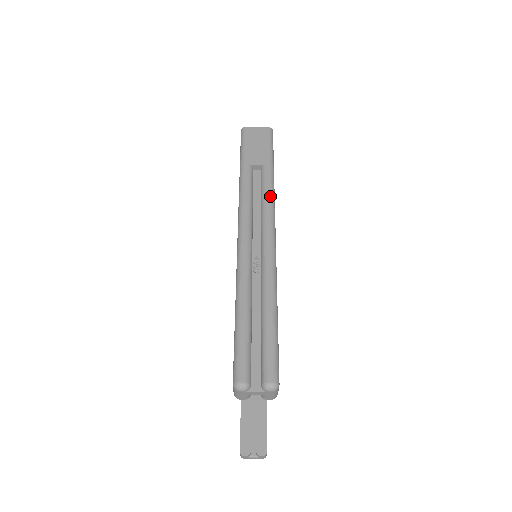
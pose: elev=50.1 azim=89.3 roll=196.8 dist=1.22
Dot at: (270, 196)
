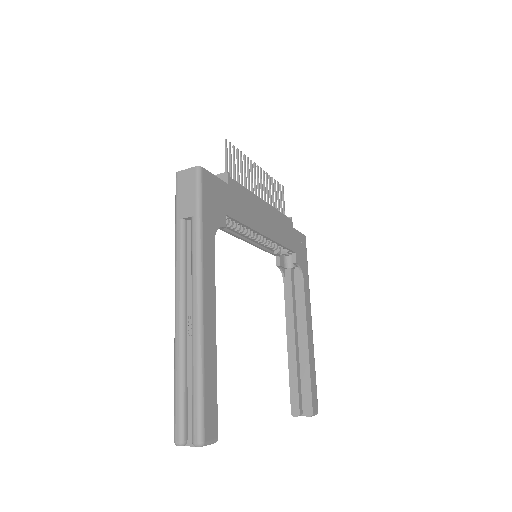
Dot at: (196, 253)
